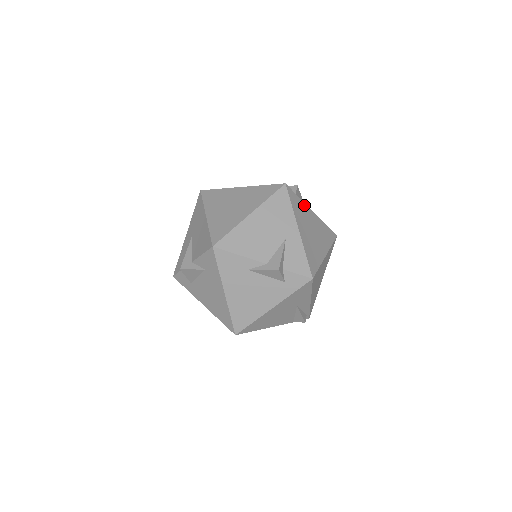
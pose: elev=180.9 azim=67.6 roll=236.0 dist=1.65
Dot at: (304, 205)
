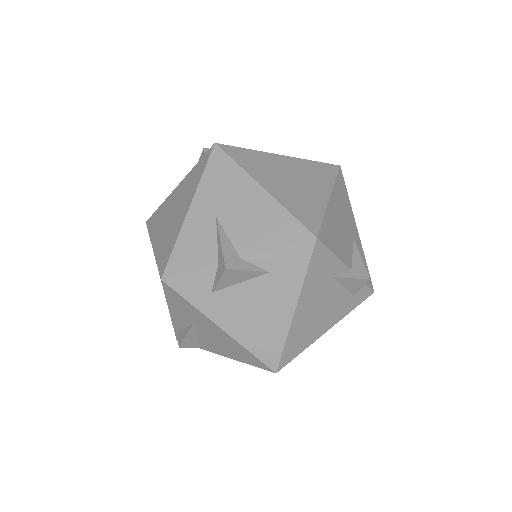
Dot at: occluded
